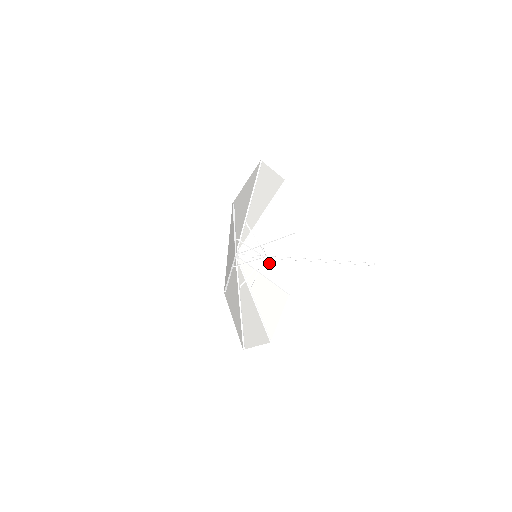
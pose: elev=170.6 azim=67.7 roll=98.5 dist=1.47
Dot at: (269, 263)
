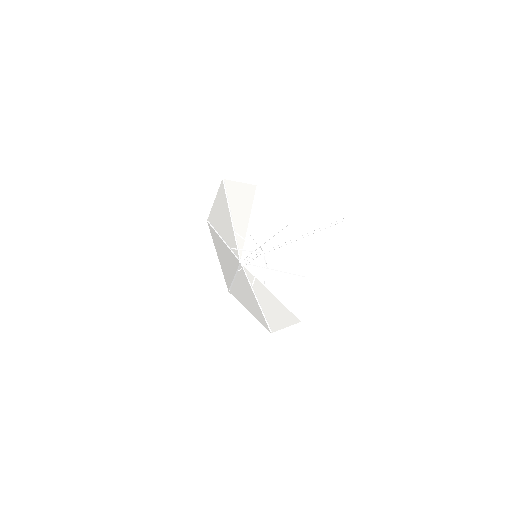
Dot at: (265, 299)
